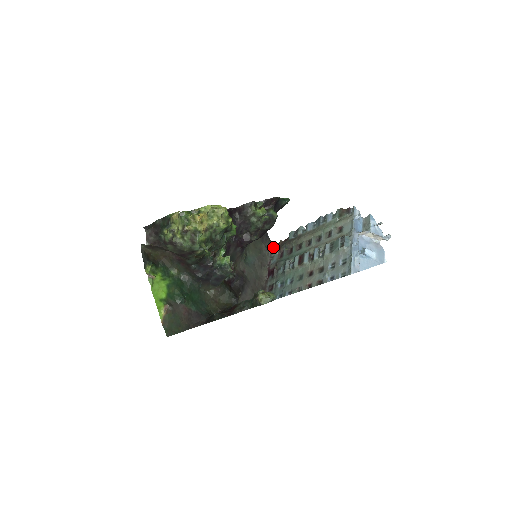
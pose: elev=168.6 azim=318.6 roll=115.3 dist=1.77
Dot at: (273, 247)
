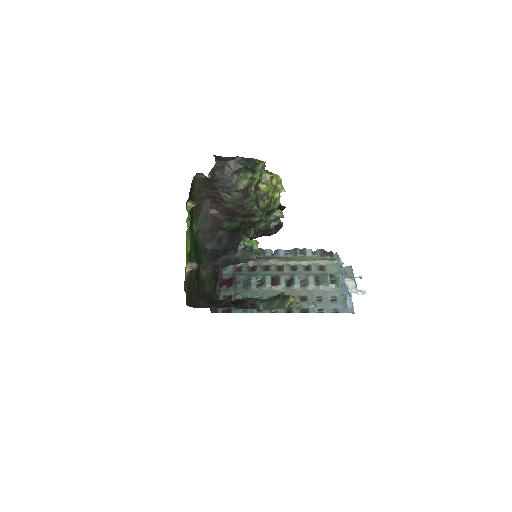
Dot at: occluded
